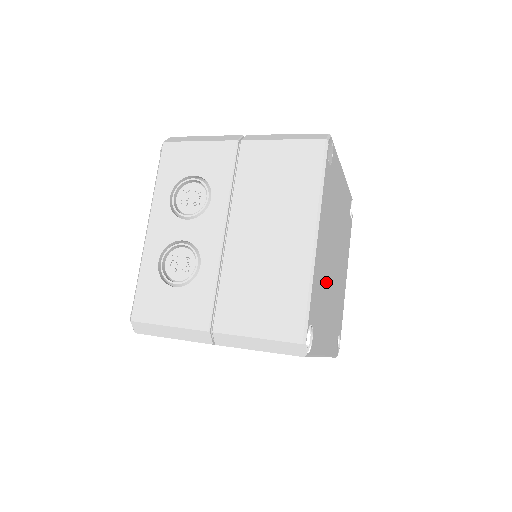
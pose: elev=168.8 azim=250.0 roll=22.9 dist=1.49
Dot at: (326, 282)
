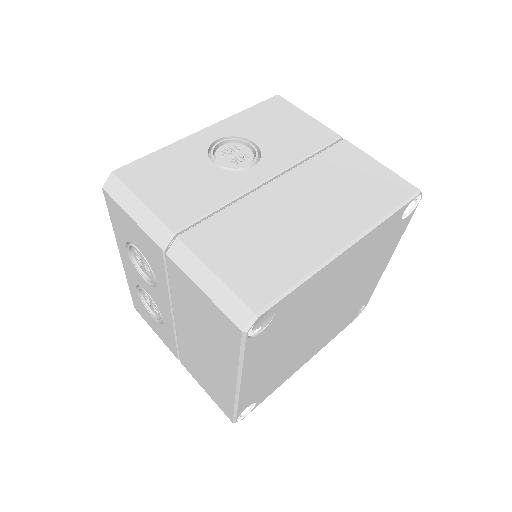
Dot at: (290, 355)
